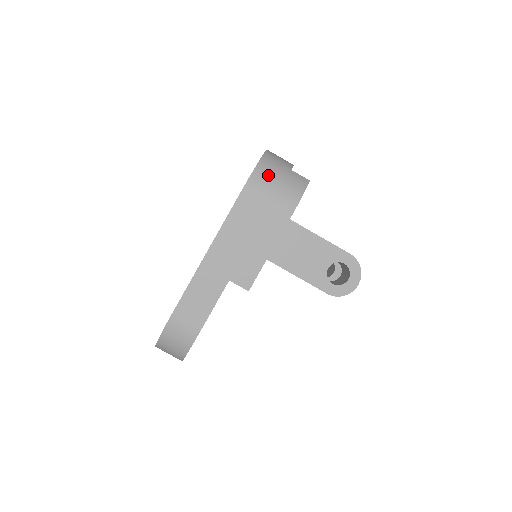
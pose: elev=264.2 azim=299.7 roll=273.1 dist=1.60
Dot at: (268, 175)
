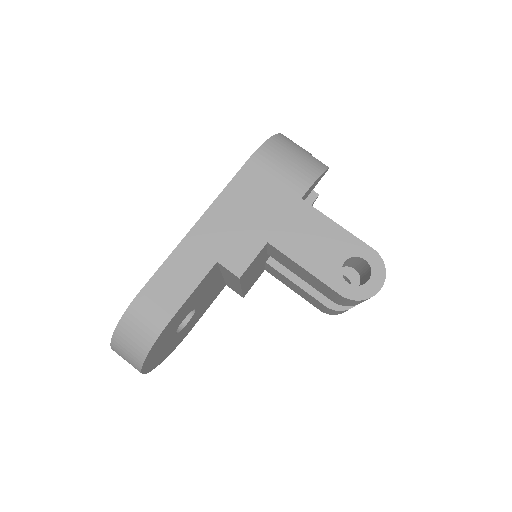
Dot at: (281, 150)
